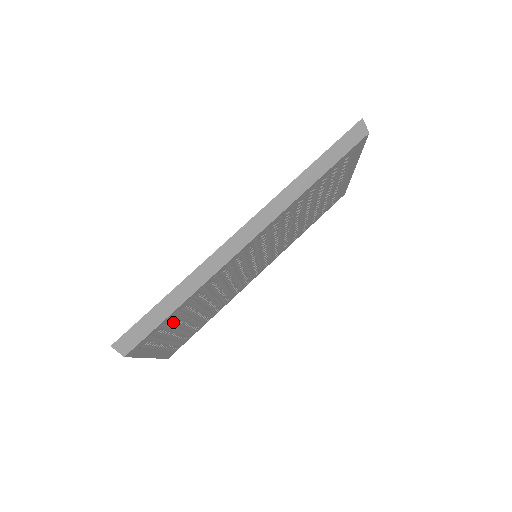
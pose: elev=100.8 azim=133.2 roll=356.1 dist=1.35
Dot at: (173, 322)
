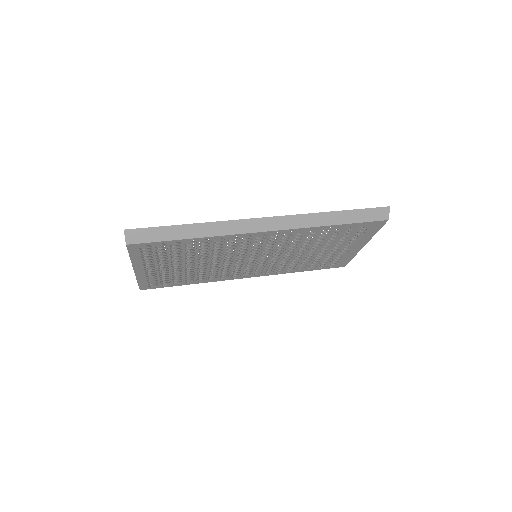
Dot at: (171, 252)
